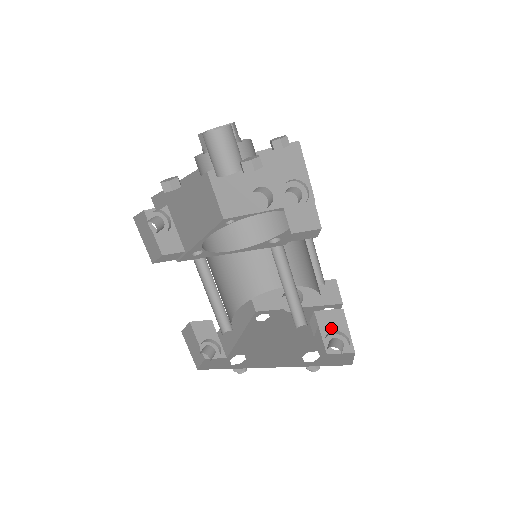
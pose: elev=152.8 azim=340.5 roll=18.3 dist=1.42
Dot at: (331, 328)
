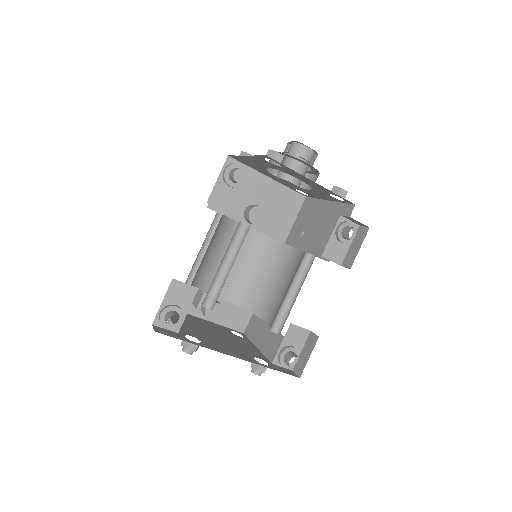
Dot at: (291, 343)
